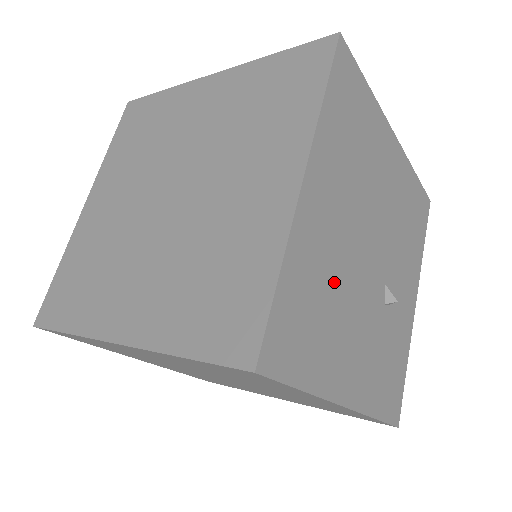
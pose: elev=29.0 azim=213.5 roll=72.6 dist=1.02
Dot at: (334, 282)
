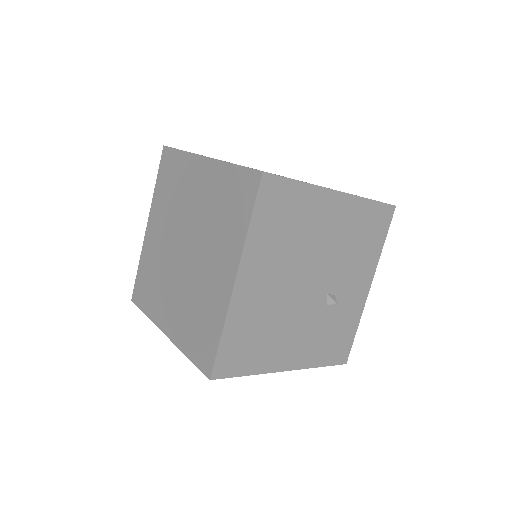
Dot at: (270, 317)
